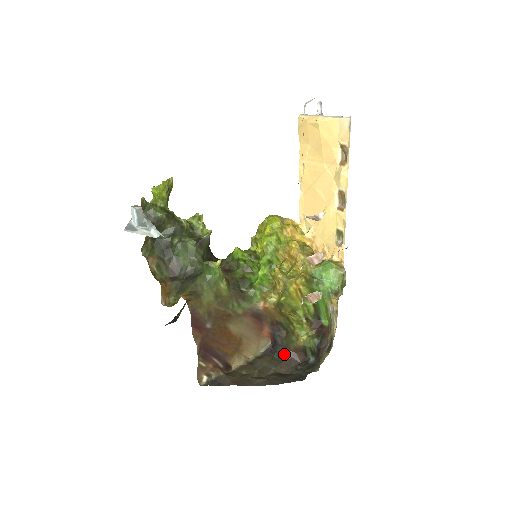
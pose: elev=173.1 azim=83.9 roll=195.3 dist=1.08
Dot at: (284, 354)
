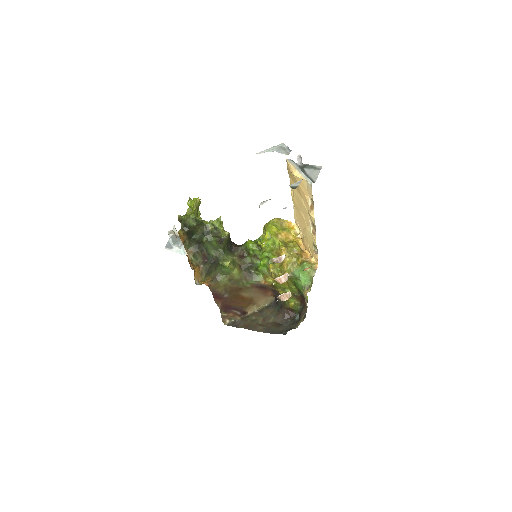
Dot at: (281, 309)
